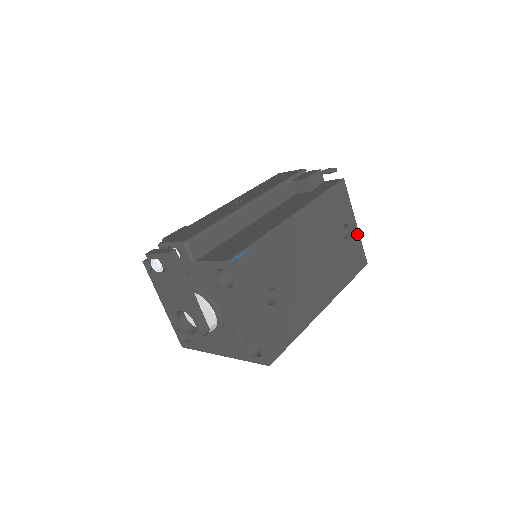
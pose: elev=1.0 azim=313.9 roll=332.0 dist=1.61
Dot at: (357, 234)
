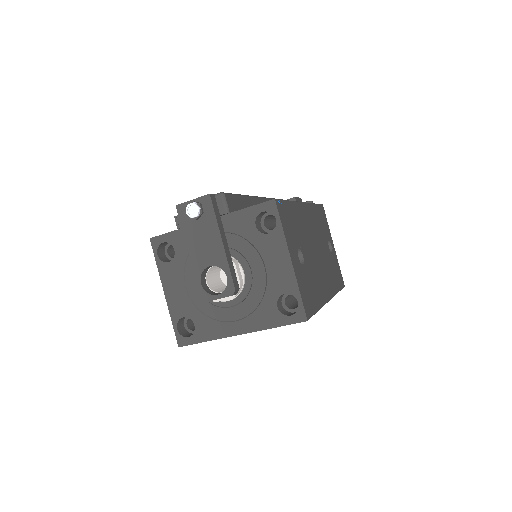
Dot at: (336, 255)
